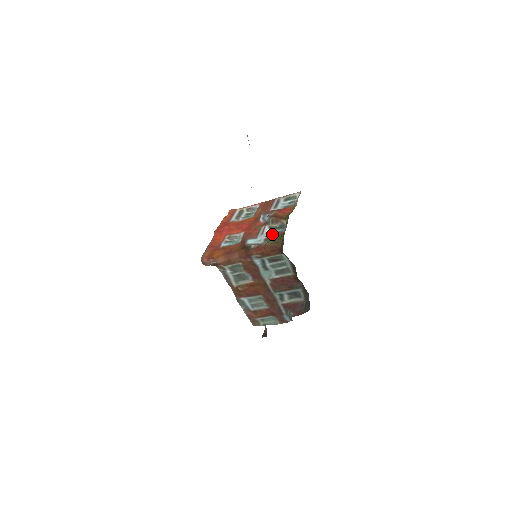
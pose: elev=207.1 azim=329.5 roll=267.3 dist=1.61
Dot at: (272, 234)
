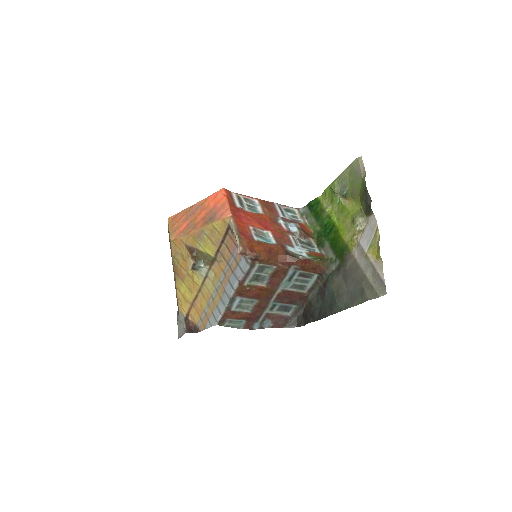
Dot at: (309, 250)
